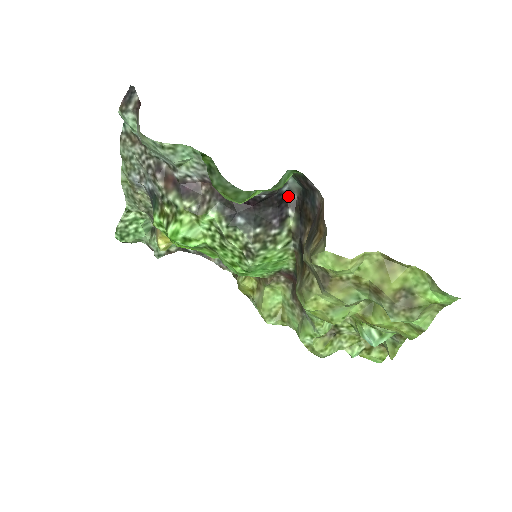
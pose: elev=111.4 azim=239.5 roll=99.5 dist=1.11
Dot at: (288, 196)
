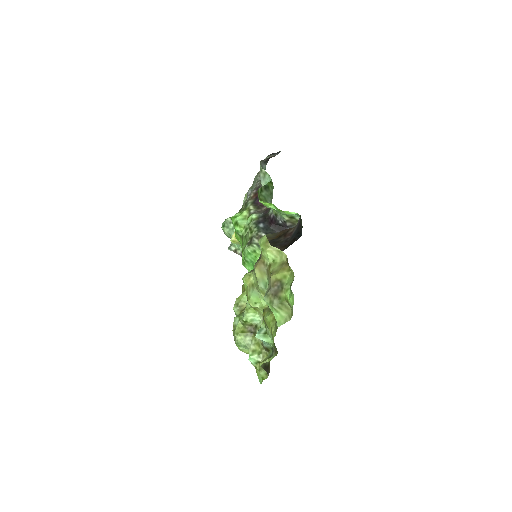
Dot at: occluded
